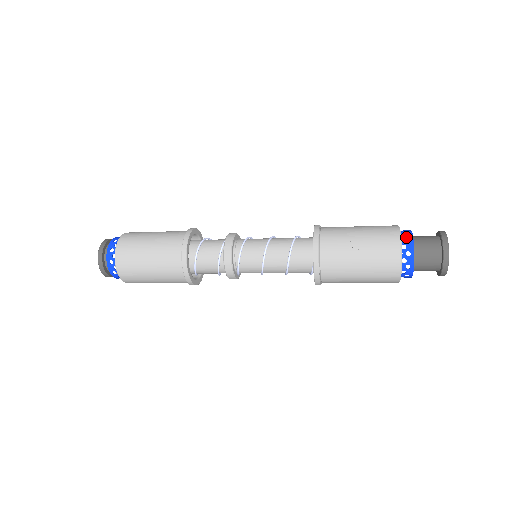
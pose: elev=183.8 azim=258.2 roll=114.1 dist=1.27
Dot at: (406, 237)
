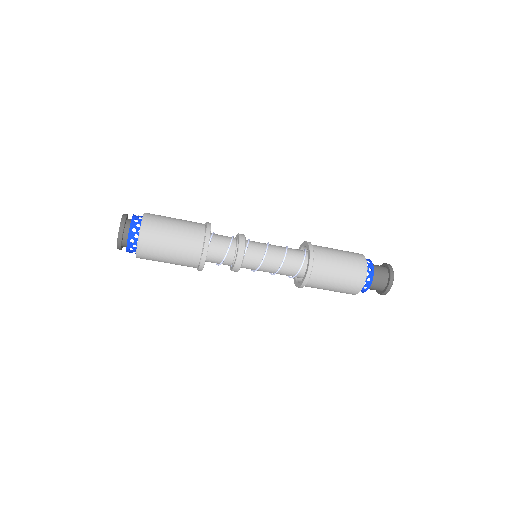
Dot at: occluded
